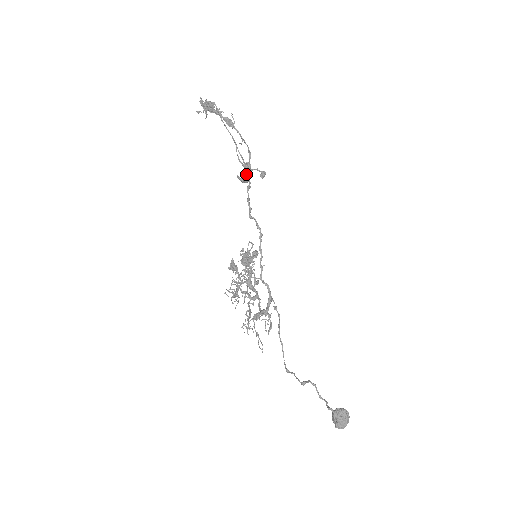
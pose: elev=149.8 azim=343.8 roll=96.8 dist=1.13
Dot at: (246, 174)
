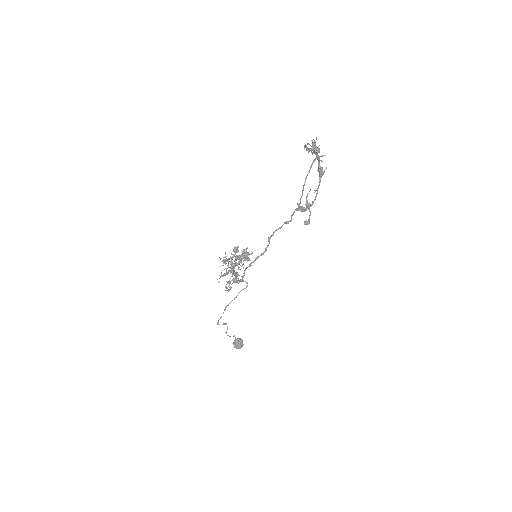
Dot at: (292, 215)
